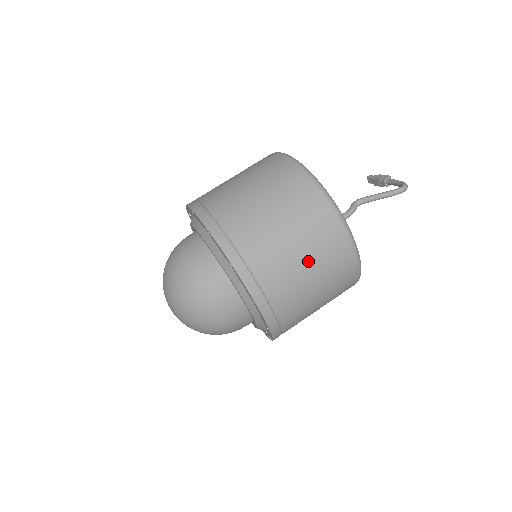
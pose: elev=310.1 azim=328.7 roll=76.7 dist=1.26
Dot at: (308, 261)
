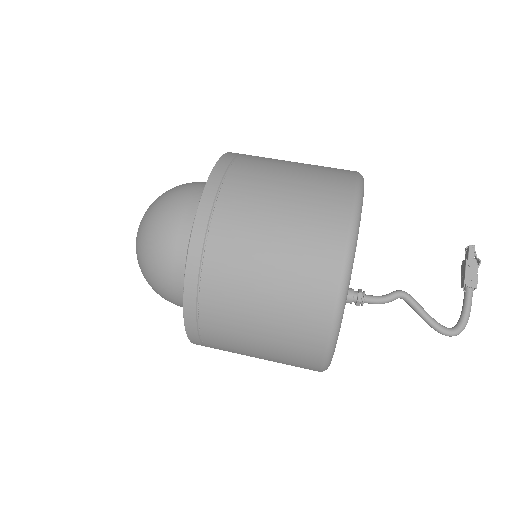
Dot at: (264, 359)
